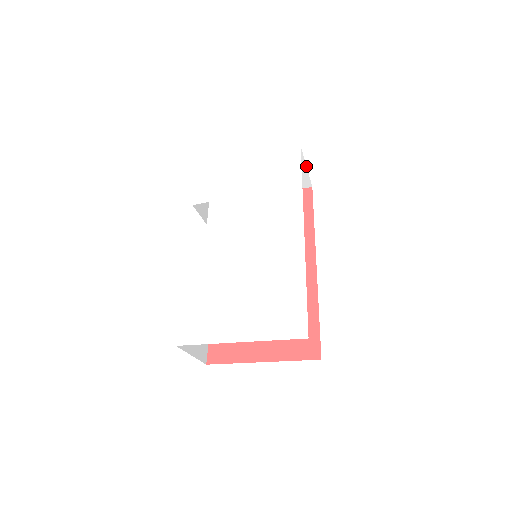
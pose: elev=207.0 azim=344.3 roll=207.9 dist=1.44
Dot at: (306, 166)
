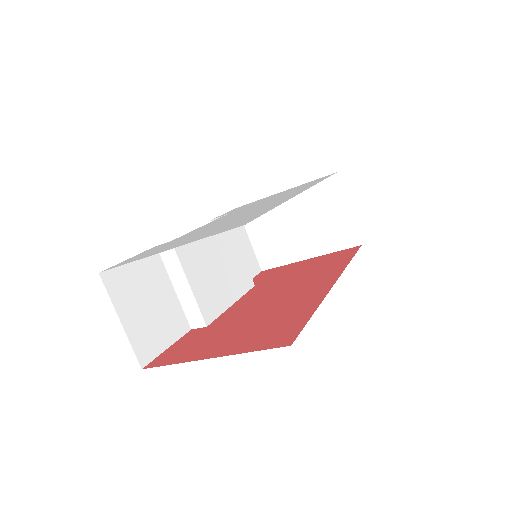
Dot at: (348, 206)
